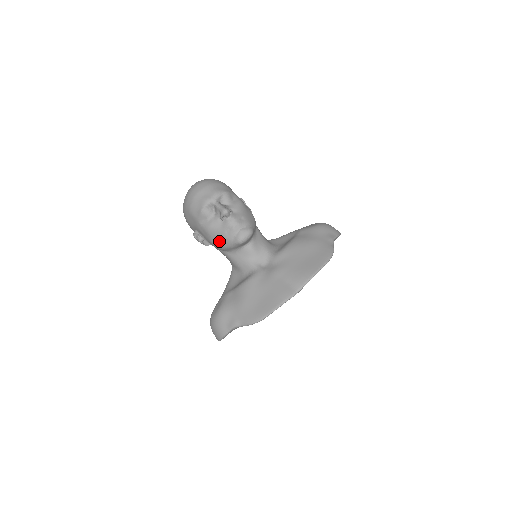
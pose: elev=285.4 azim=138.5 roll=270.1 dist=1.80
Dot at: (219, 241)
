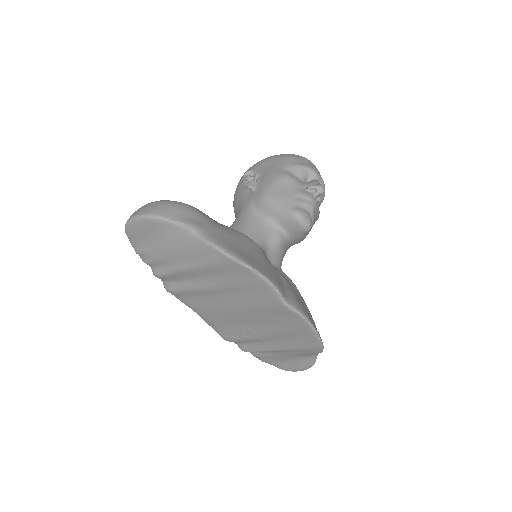
Dot at: (277, 192)
